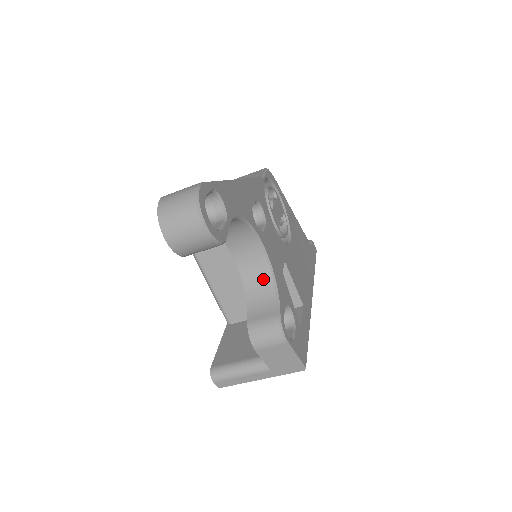
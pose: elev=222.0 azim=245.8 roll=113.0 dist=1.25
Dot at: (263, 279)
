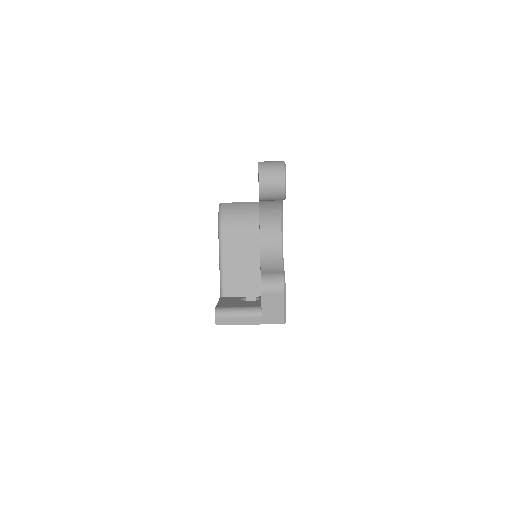
Dot at: (275, 253)
